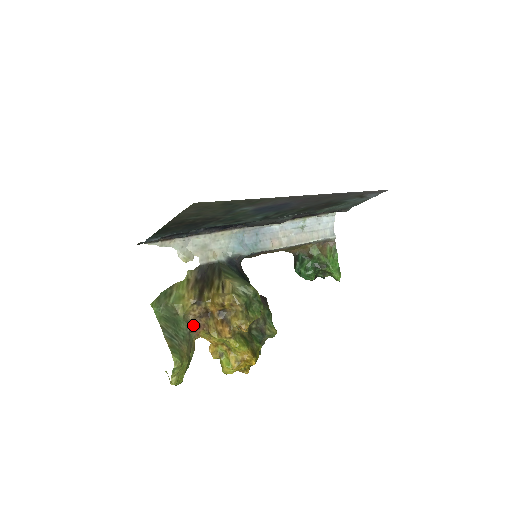
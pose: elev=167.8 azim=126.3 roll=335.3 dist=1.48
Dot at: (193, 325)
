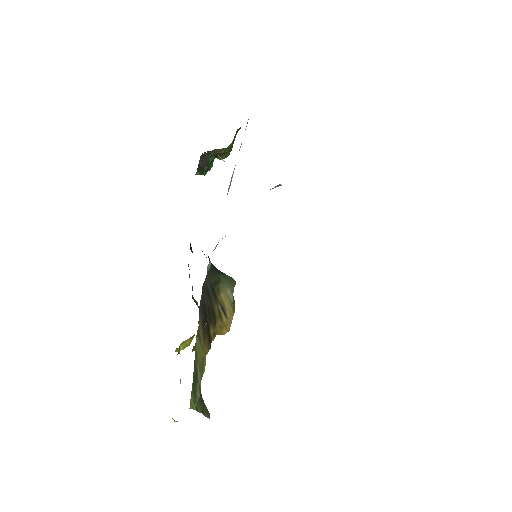
Dot at: occluded
